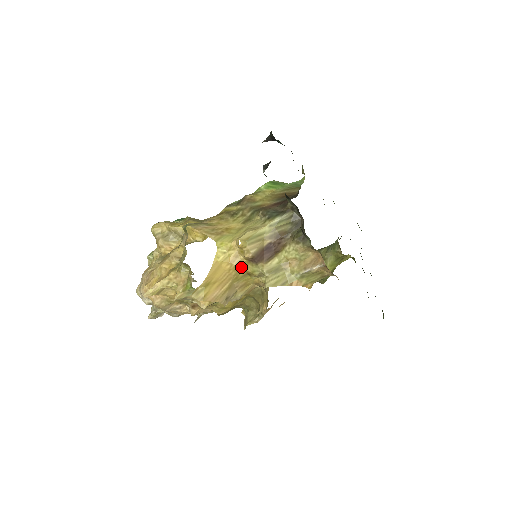
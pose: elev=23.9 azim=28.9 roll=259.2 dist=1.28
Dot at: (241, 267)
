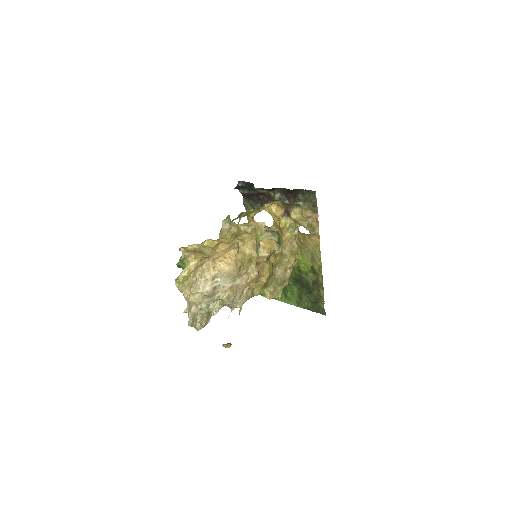
Dot at: (279, 222)
